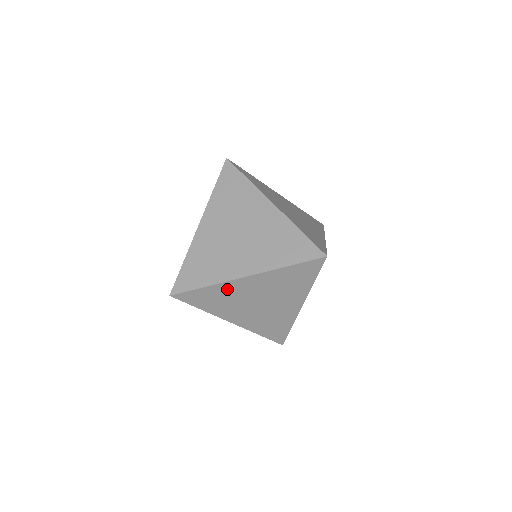
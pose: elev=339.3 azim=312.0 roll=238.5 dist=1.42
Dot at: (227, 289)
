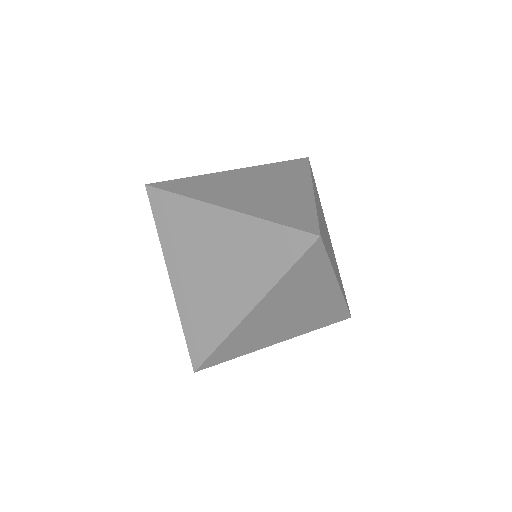
Dot at: occluded
